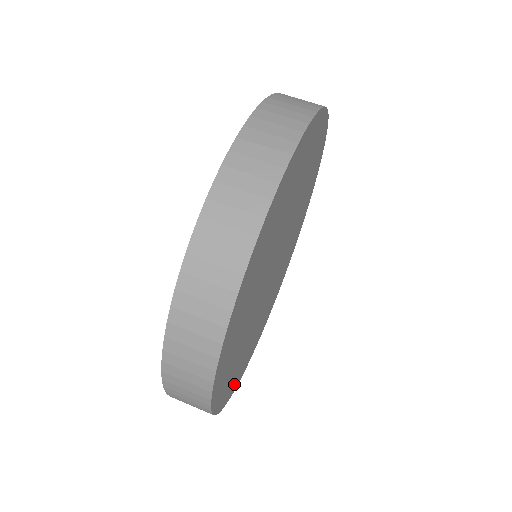
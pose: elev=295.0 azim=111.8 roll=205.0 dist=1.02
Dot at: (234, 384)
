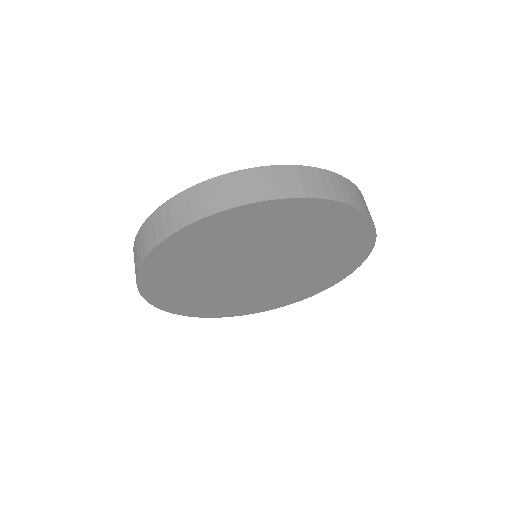
Dot at: (189, 310)
